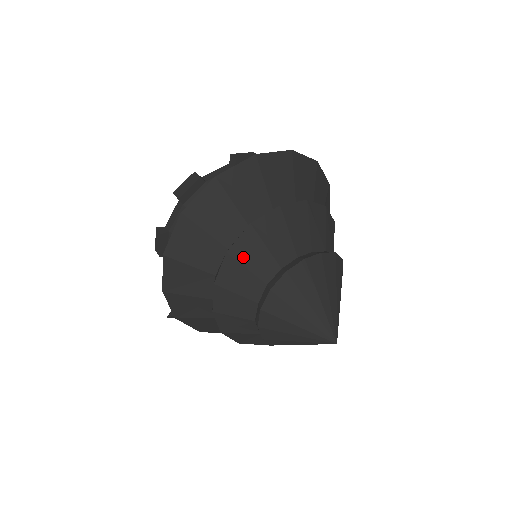
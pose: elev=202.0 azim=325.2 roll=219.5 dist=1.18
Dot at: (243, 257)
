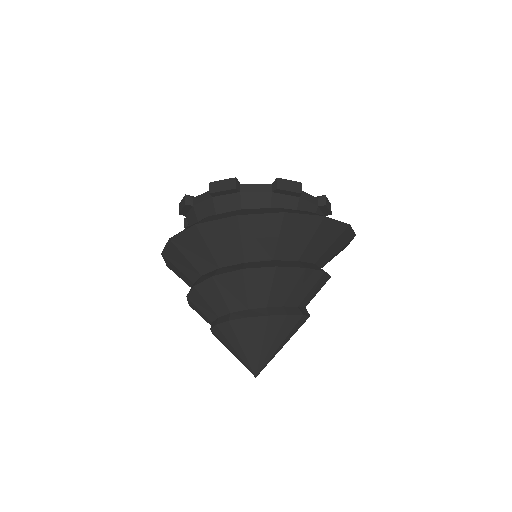
Dot at: (223, 286)
